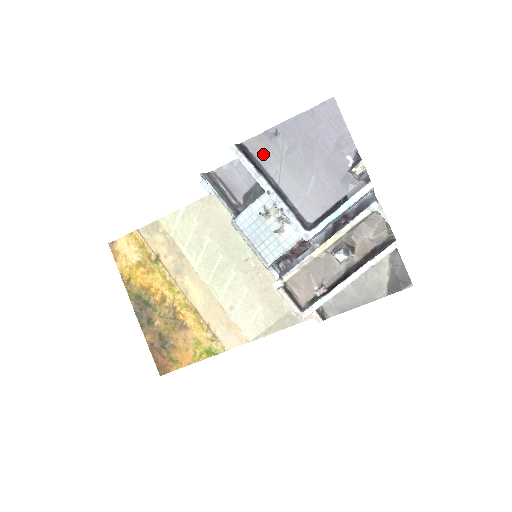
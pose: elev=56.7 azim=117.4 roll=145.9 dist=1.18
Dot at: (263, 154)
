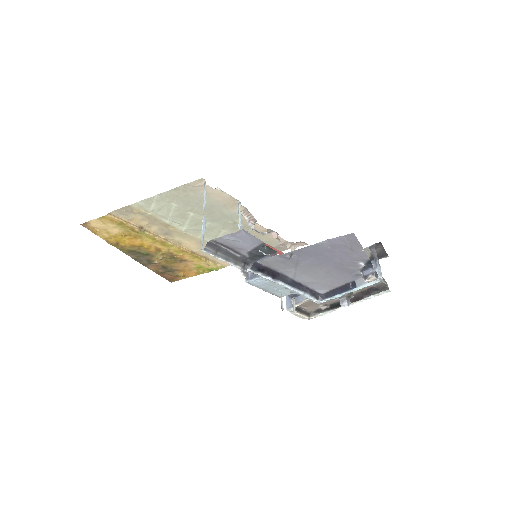
Dot at: (278, 266)
